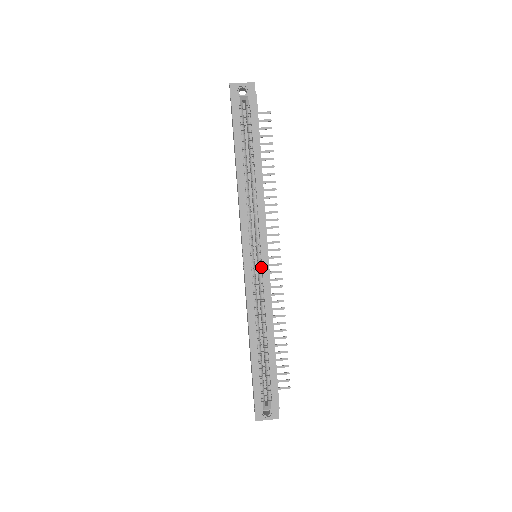
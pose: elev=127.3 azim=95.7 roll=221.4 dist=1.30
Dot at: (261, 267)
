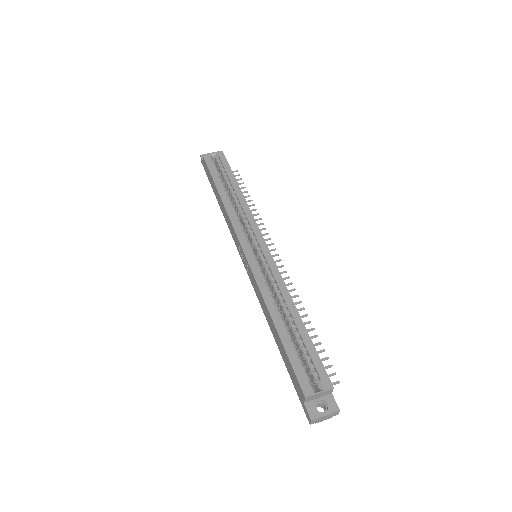
Dot at: (263, 257)
